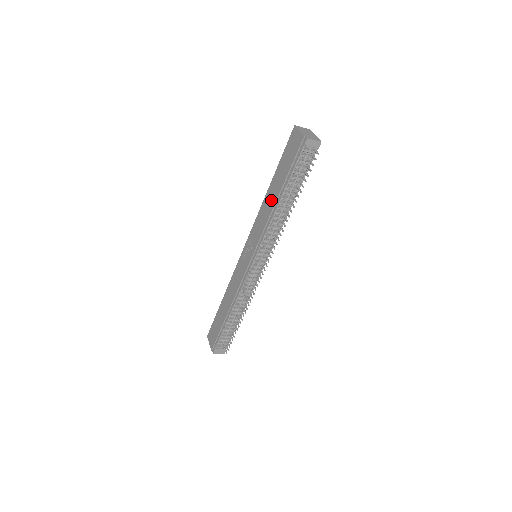
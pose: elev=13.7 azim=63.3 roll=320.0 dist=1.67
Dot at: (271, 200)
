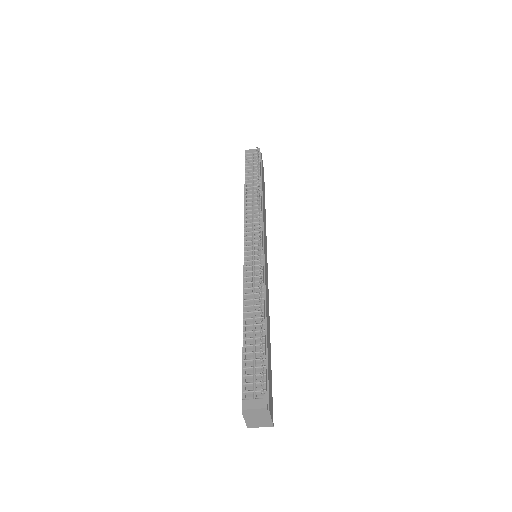
Dot at: occluded
